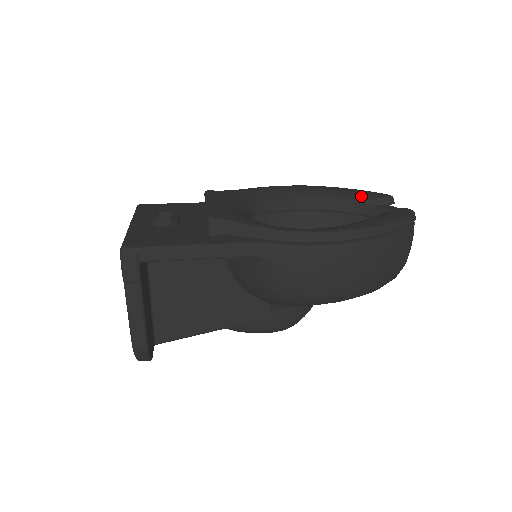
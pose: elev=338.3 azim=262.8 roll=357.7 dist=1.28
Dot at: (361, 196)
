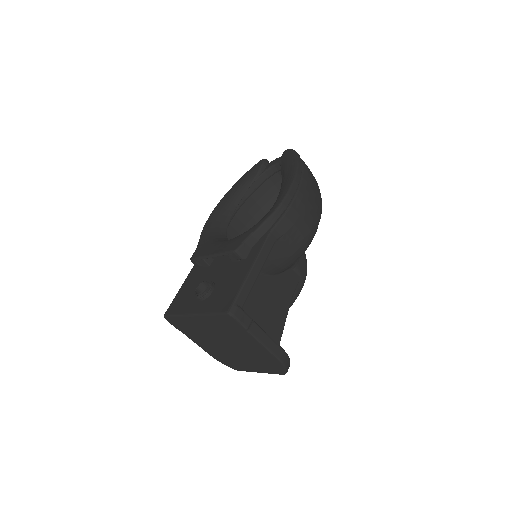
Dot at: (252, 175)
